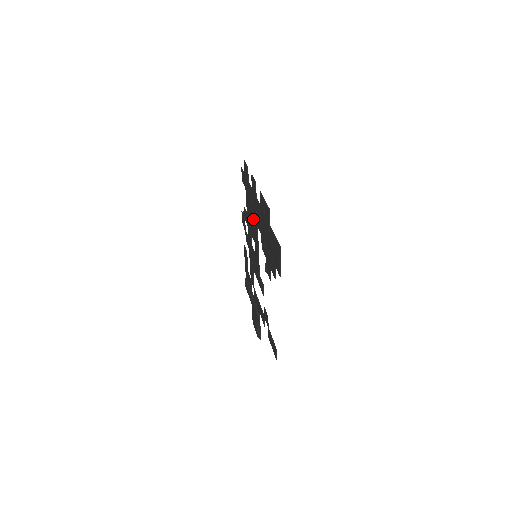
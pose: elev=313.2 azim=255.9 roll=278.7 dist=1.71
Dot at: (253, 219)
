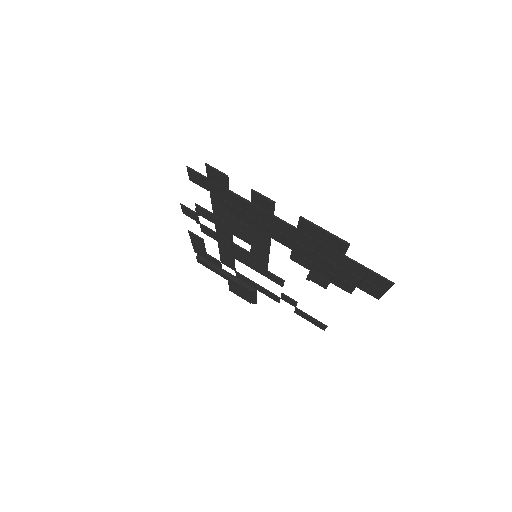
Dot at: (251, 228)
